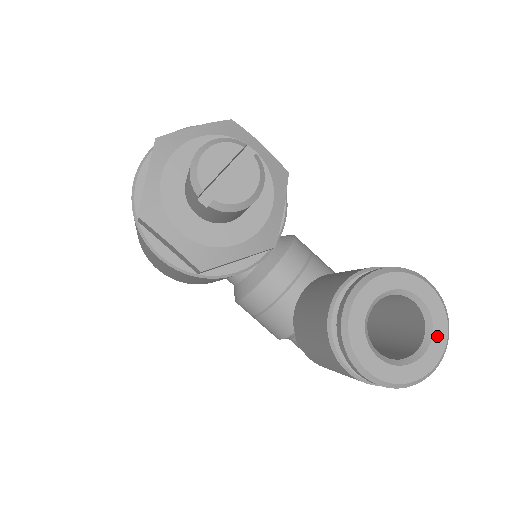
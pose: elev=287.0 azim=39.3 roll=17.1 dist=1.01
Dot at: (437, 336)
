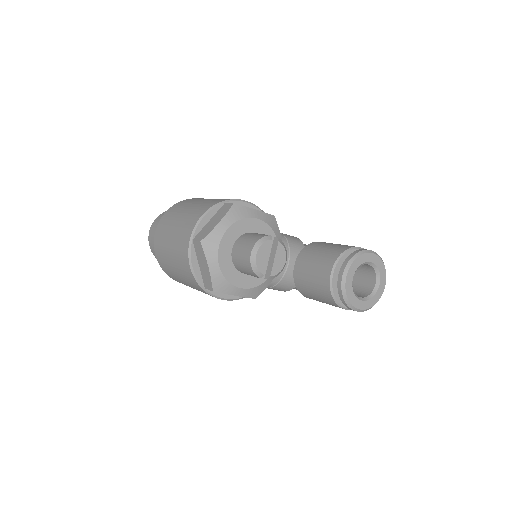
Dot at: (382, 275)
